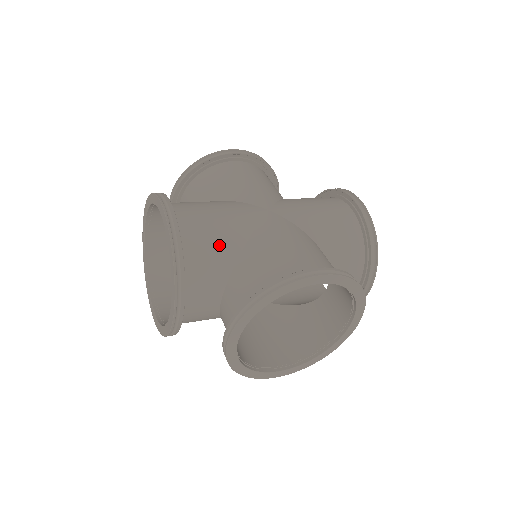
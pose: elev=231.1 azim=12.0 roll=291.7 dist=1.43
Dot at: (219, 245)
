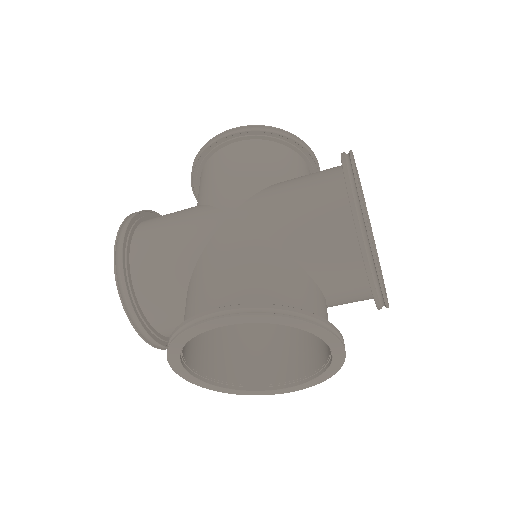
Dot at: (168, 270)
